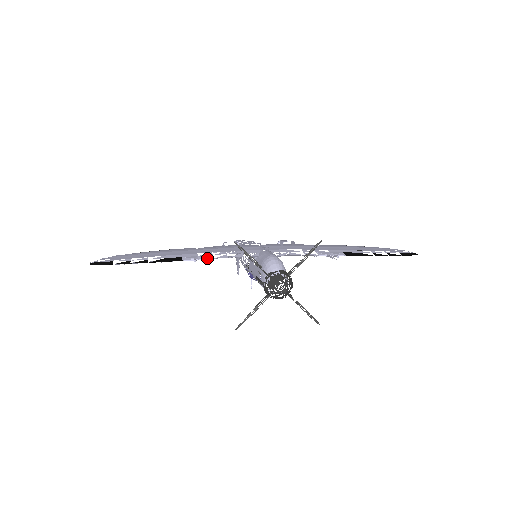
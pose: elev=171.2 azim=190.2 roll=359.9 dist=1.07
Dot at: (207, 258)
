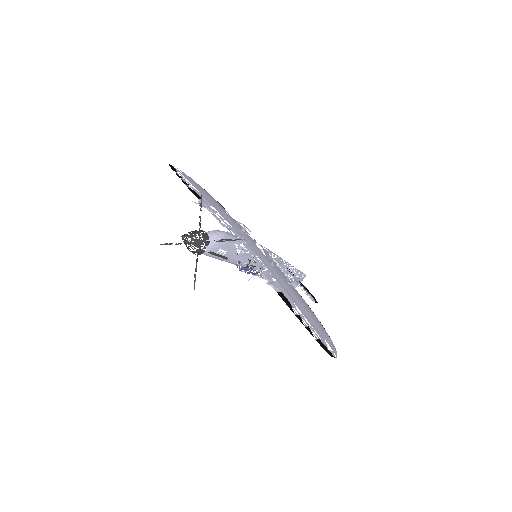
Dot at: (208, 209)
